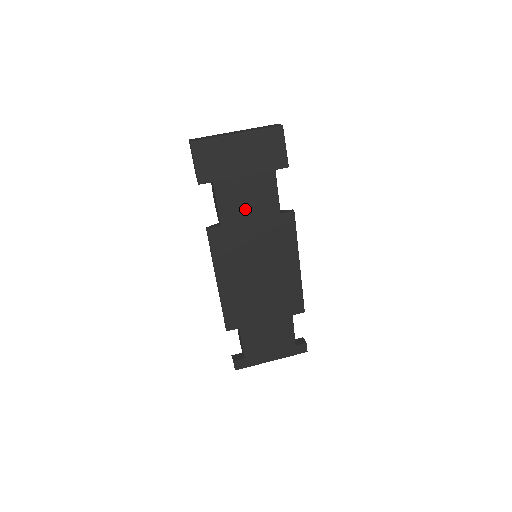
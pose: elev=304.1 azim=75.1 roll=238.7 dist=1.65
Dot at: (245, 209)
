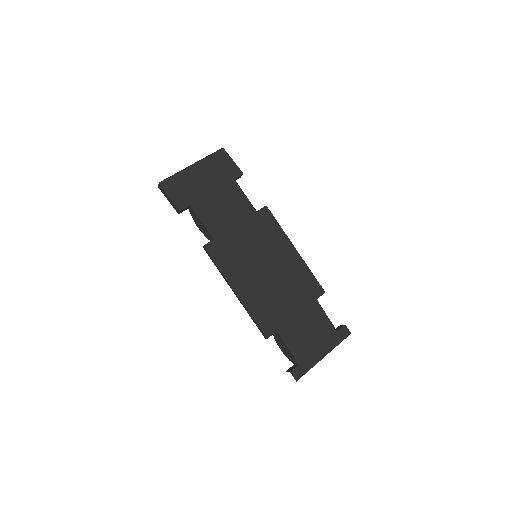
Dot at: (227, 218)
